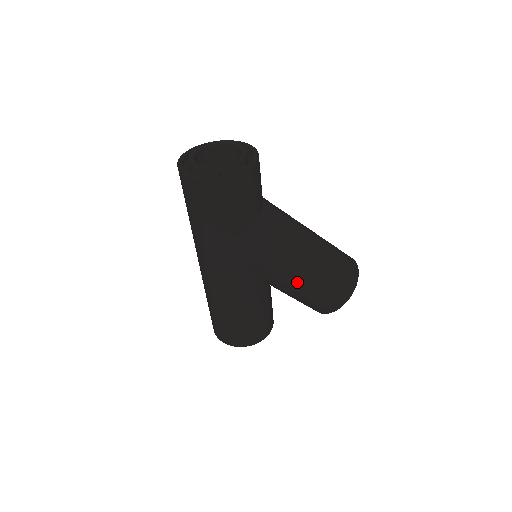
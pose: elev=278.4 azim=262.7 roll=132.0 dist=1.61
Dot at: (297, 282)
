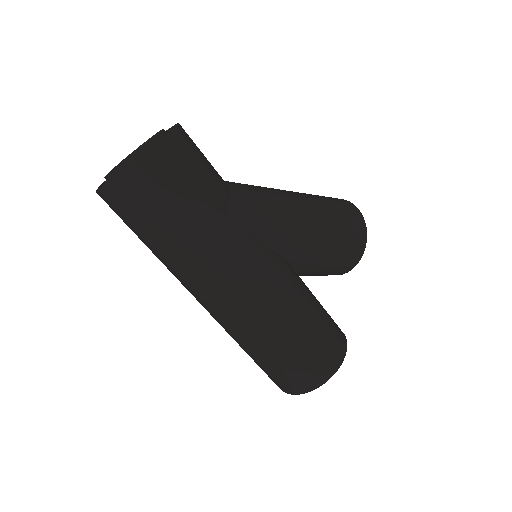
Dot at: (316, 229)
